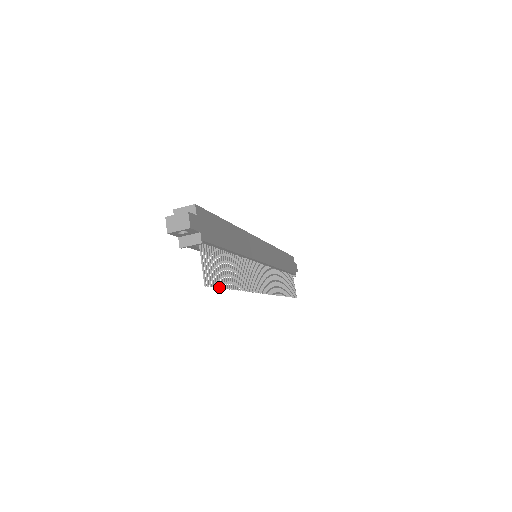
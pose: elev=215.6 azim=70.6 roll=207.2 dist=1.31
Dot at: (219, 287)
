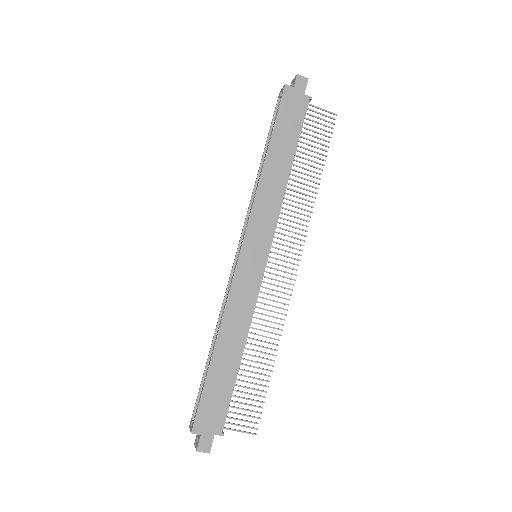
Dot at: occluded
